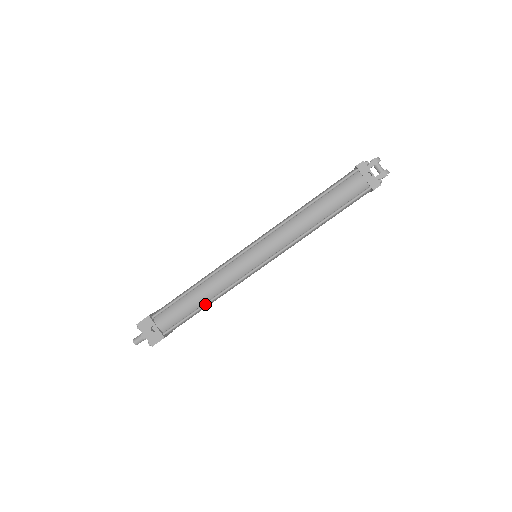
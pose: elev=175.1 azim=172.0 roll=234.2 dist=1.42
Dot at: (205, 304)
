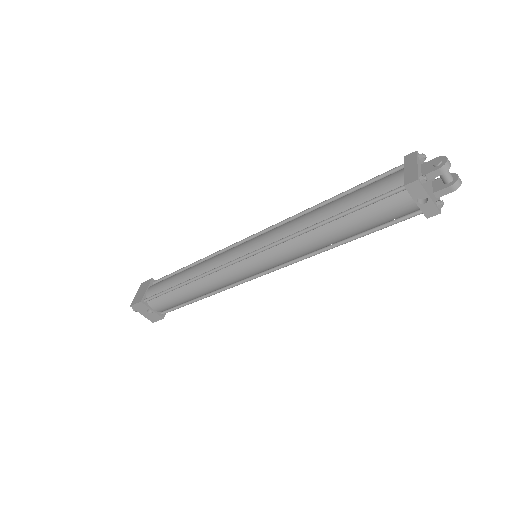
Dot at: (201, 299)
